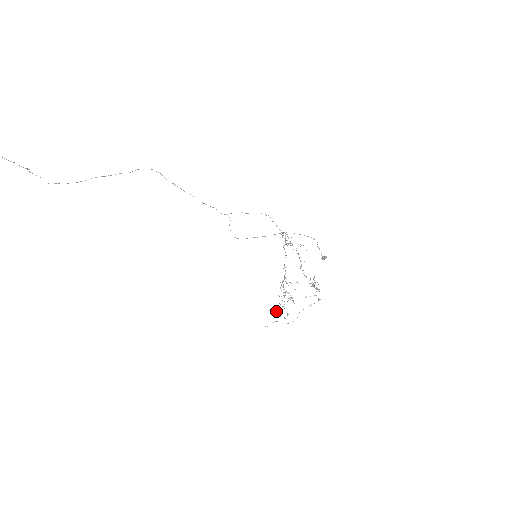
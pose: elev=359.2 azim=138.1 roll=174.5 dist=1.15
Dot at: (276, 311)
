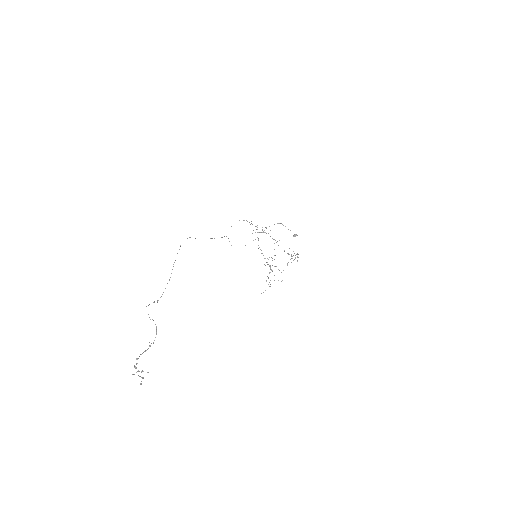
Dot at: occluded
